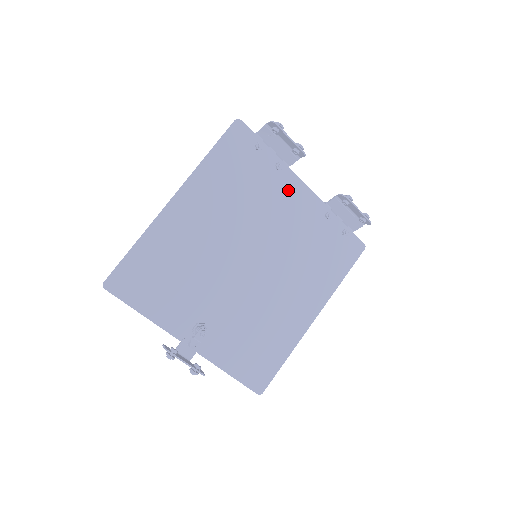
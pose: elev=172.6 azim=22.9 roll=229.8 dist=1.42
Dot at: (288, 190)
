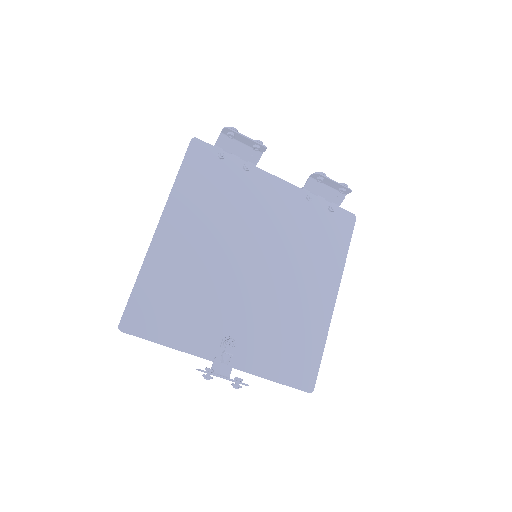
Dot at: (263, 187)
